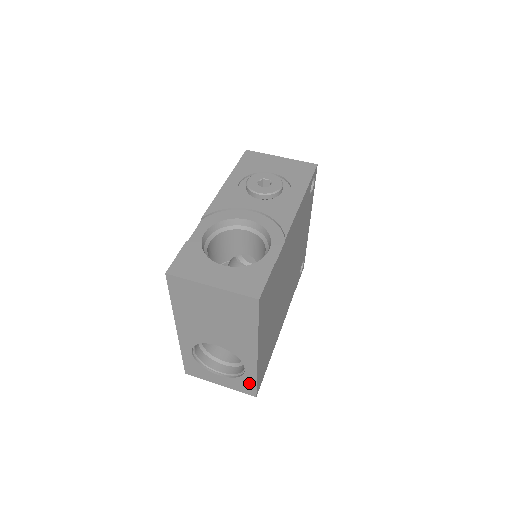
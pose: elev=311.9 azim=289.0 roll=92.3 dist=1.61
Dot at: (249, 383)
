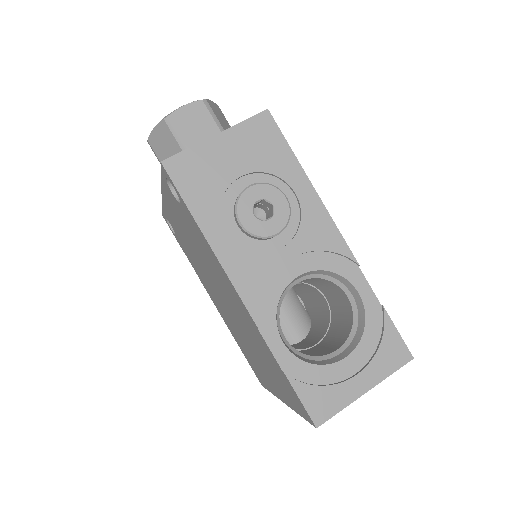
Dot at: occluded
